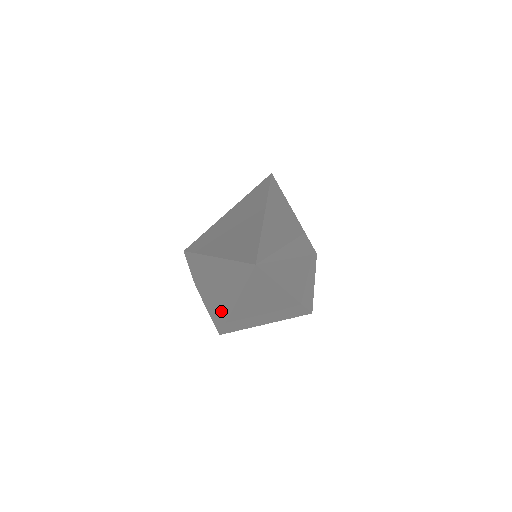
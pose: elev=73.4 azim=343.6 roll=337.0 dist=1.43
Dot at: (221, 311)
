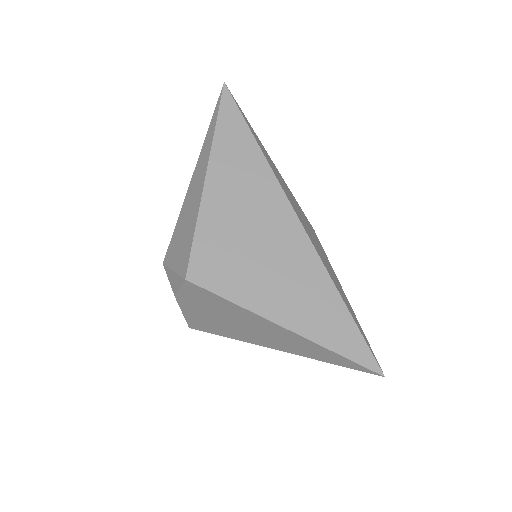
Dot at: (230, 333)
